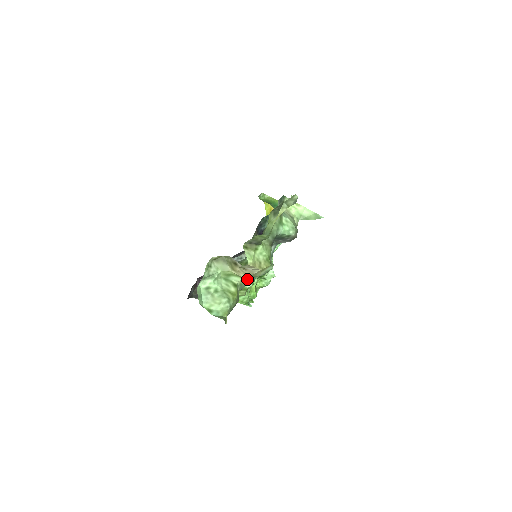
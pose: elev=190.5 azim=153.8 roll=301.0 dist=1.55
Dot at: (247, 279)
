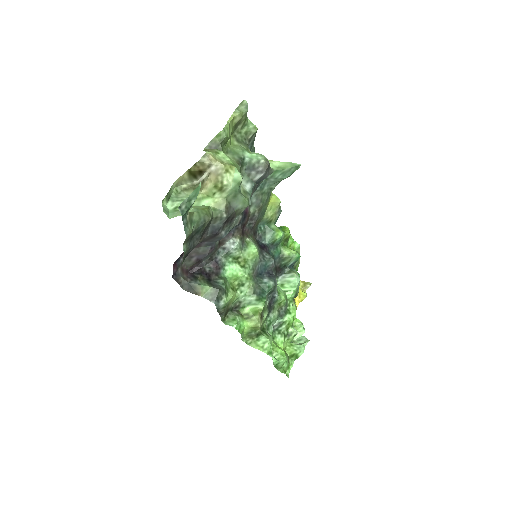
Dot at: (221, 203)
